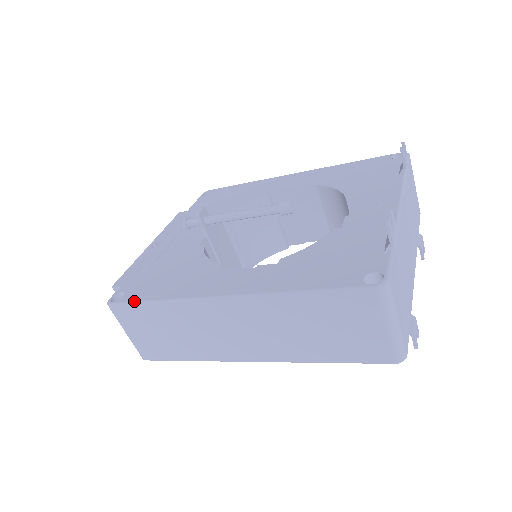
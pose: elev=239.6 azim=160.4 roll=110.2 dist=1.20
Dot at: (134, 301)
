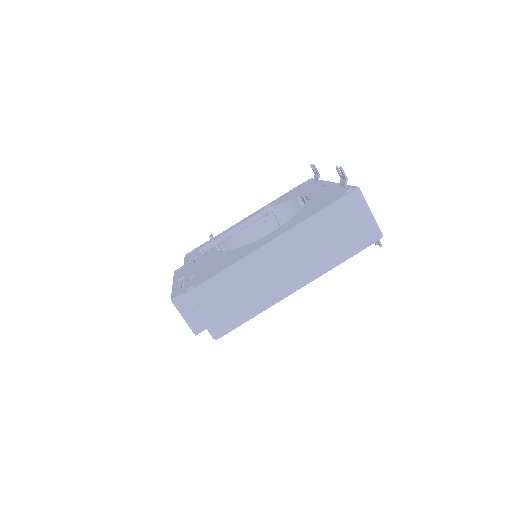
Dot at: (208, 279)
